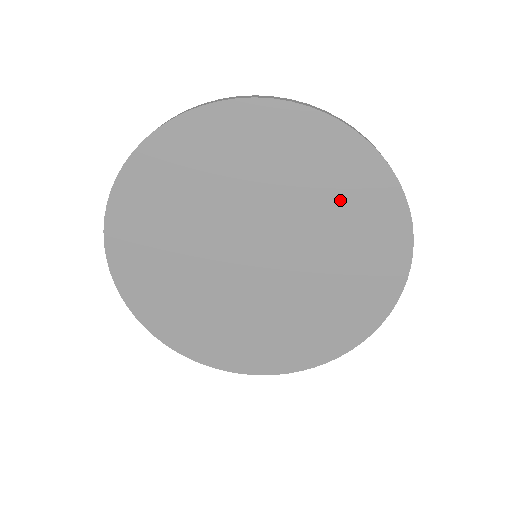
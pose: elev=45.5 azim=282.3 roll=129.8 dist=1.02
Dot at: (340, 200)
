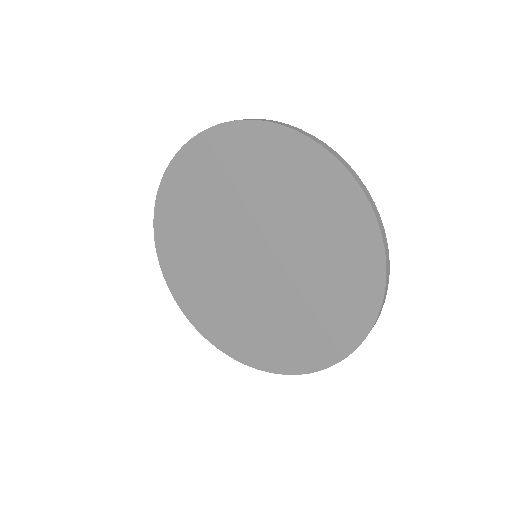
Dot at: (279, 178)
